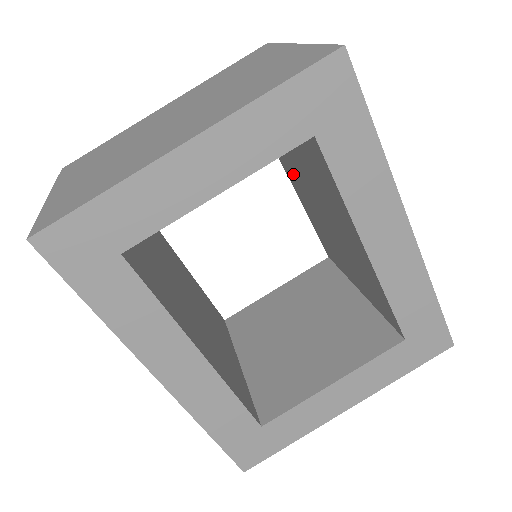
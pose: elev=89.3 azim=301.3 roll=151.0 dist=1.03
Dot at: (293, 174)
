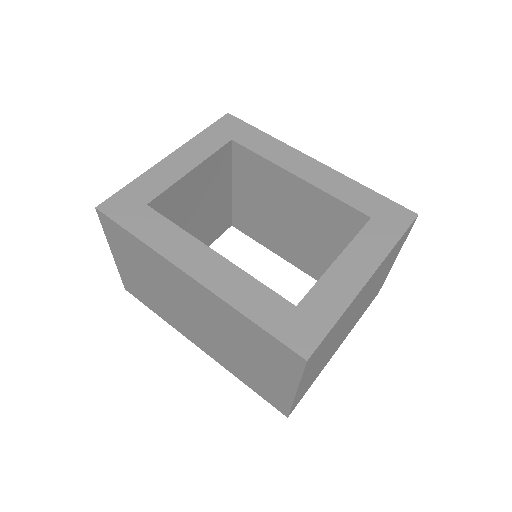
Dot at: (269, 234)
